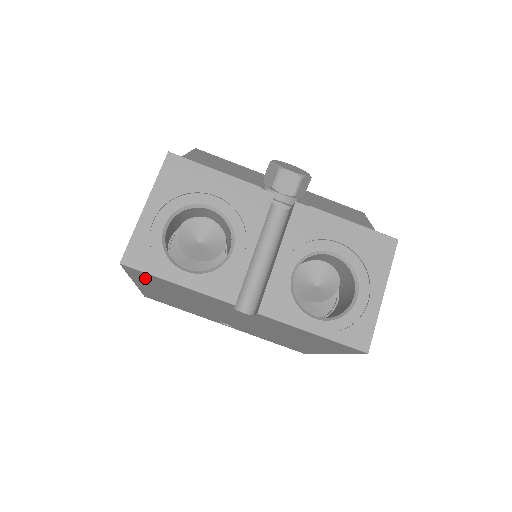
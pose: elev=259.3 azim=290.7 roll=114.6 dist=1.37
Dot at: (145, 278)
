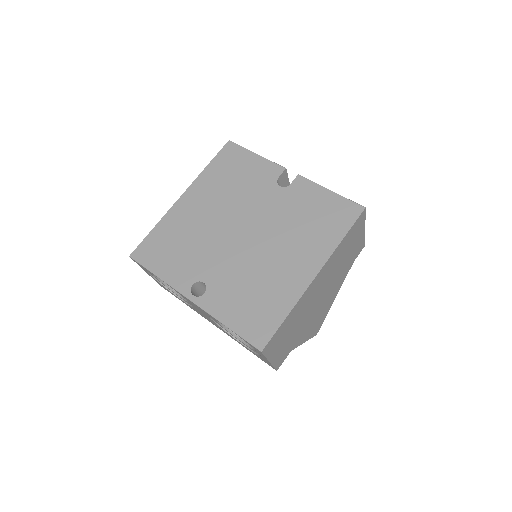
Dot at: (224, 162)
